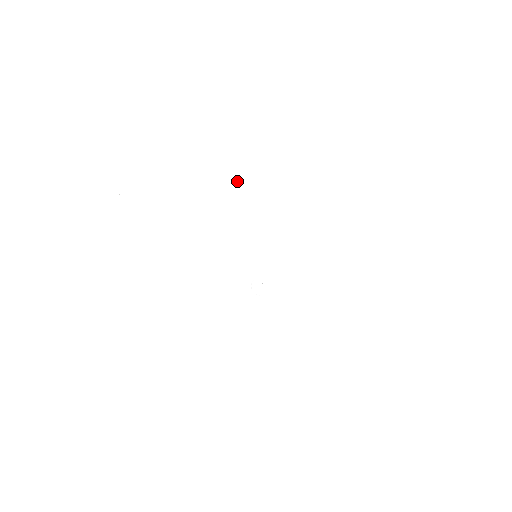
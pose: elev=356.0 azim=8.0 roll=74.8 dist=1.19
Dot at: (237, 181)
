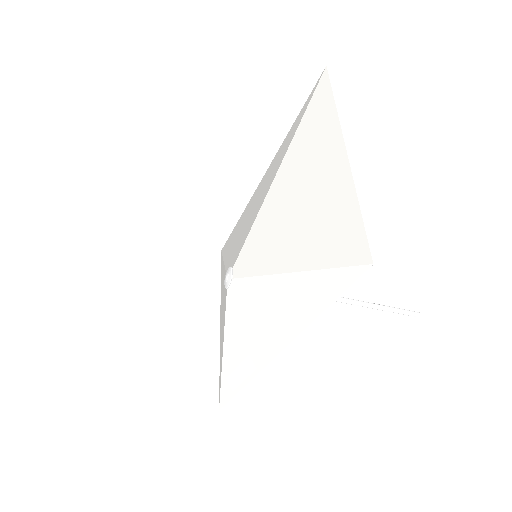
Dot at: occluded
